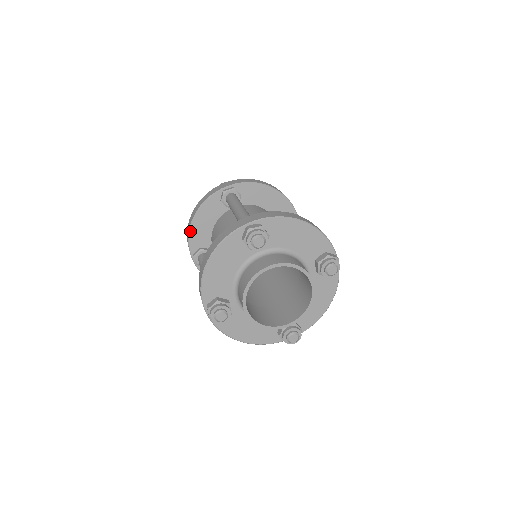
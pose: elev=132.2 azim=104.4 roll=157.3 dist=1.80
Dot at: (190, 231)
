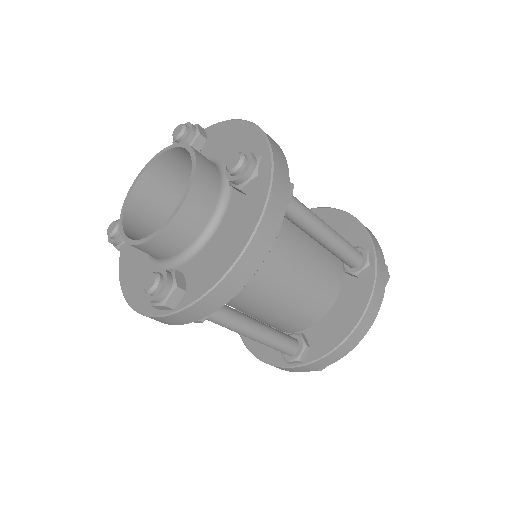
Dot at: occluded
